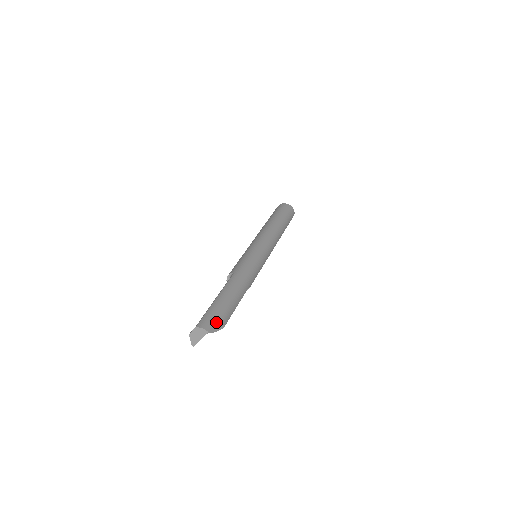
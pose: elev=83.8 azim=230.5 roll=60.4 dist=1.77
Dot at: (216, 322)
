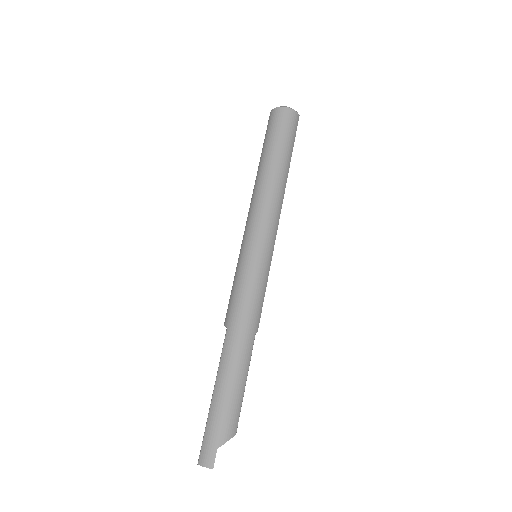
Dot at: (220, 445)
